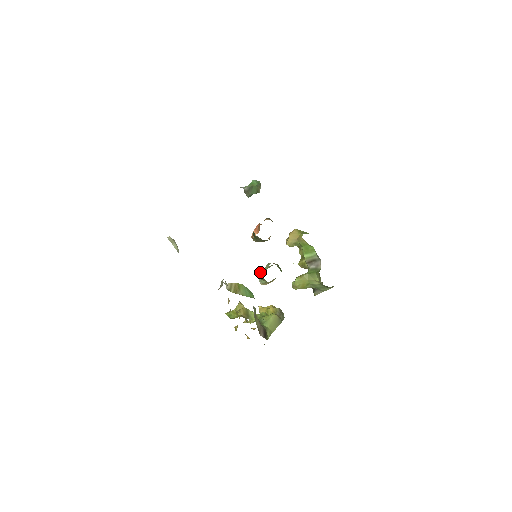
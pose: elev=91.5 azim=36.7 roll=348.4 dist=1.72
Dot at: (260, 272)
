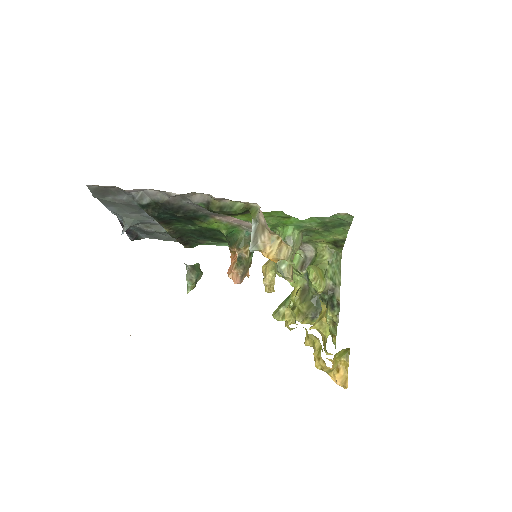
Dot at: occluded
